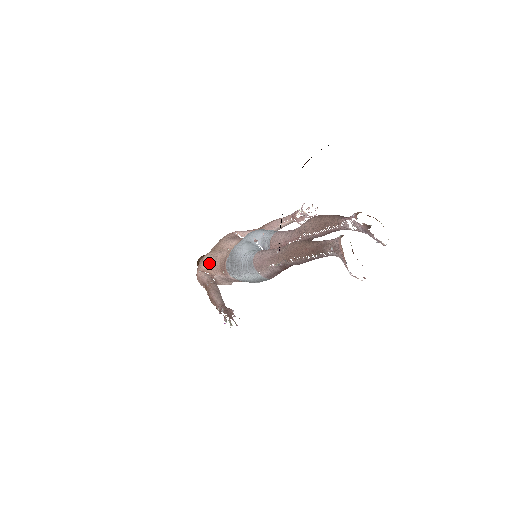
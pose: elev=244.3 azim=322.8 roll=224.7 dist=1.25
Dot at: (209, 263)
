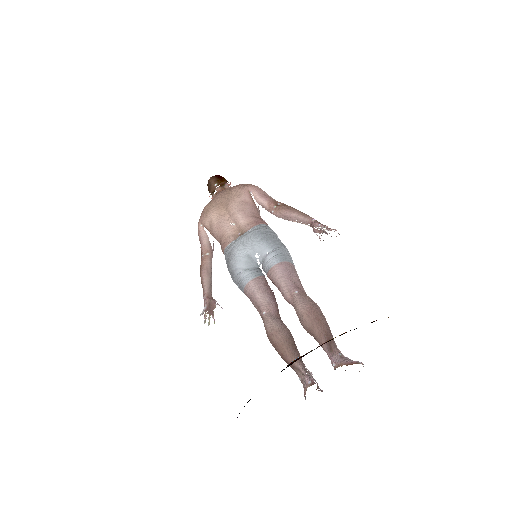
Dot at: (211, 227)
